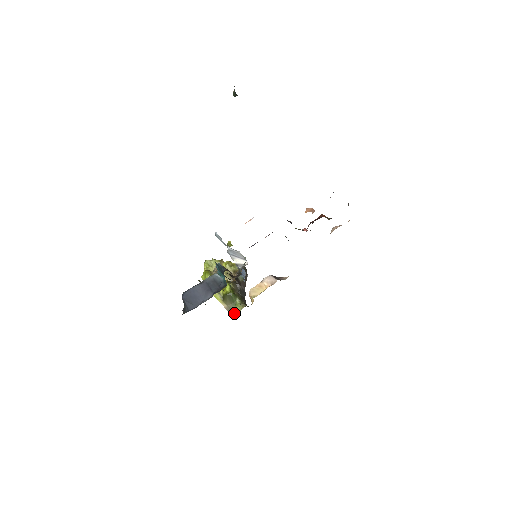
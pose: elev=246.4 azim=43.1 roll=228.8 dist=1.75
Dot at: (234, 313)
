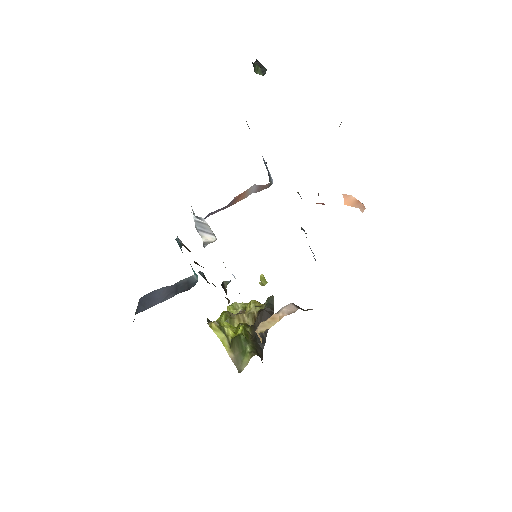
Dot at: (241, 367)
